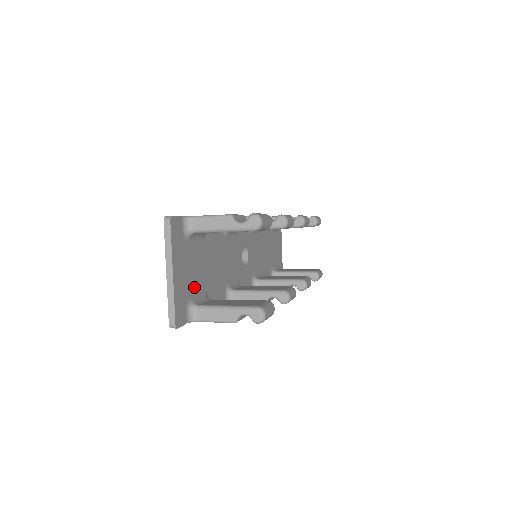
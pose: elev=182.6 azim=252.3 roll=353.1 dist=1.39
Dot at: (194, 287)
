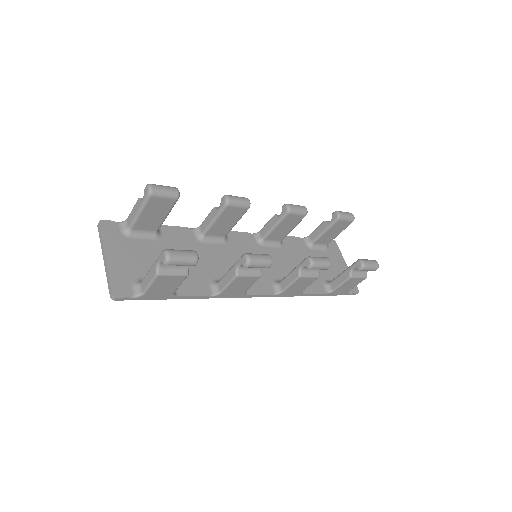
Dot at: (145, 272)
